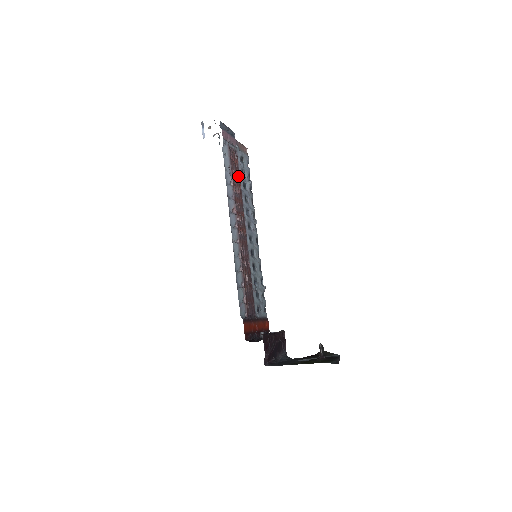
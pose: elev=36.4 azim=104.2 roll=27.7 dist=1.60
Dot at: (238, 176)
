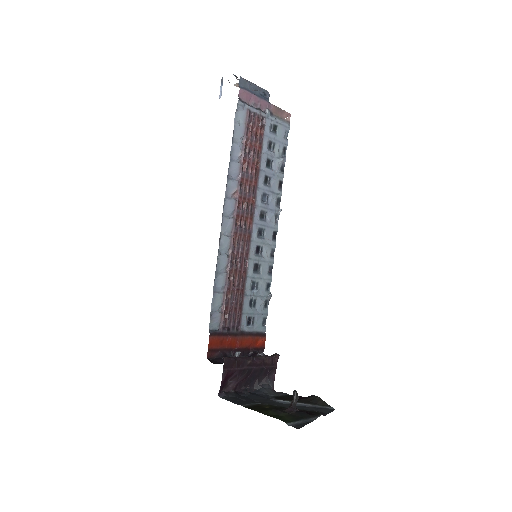
Dot at: (258, 150)
